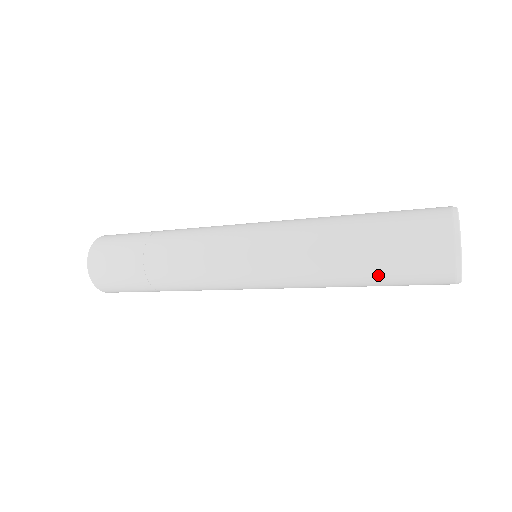
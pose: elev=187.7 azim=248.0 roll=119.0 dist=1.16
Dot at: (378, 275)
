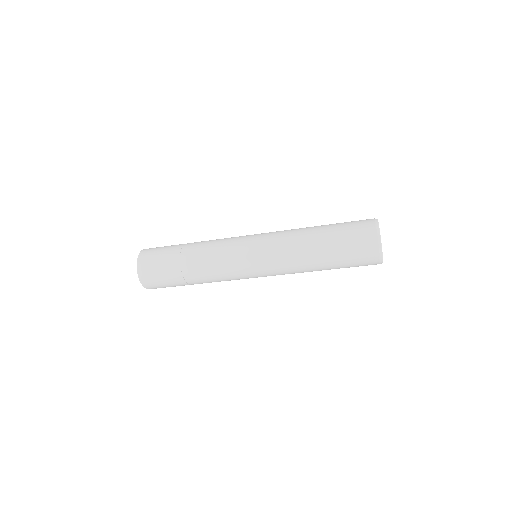
Dot at: (337, 268)
